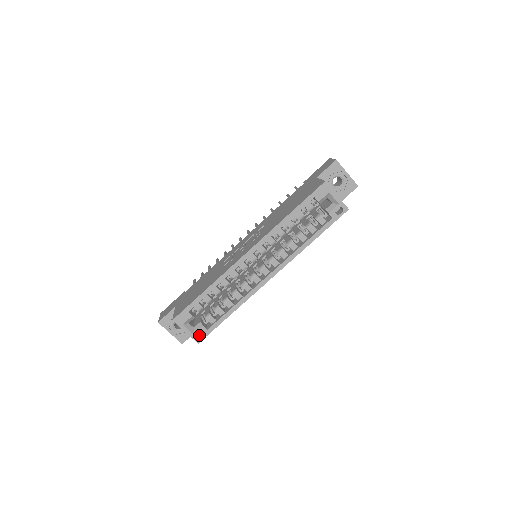
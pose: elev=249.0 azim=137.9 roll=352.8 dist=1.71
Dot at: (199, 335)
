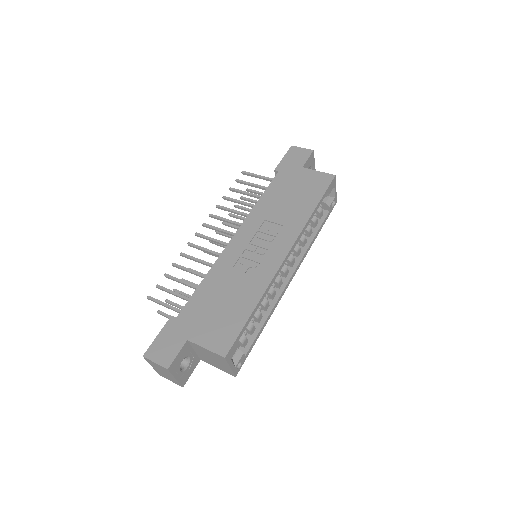
Dot at: occluded
